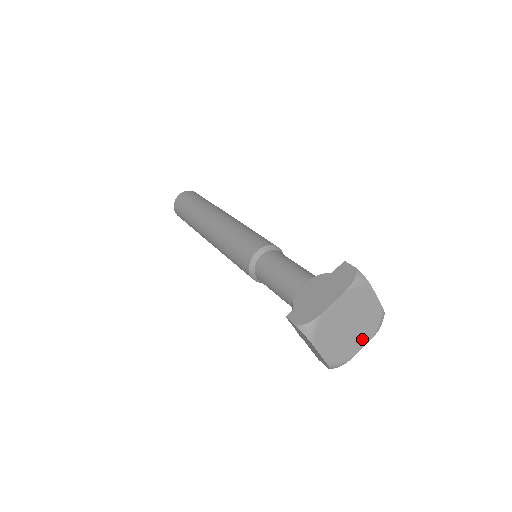
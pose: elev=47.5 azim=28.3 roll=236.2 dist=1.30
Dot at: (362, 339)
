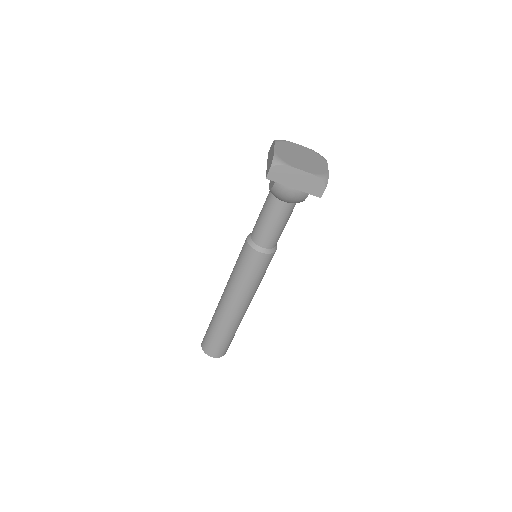
Dot at: (321, 163)
